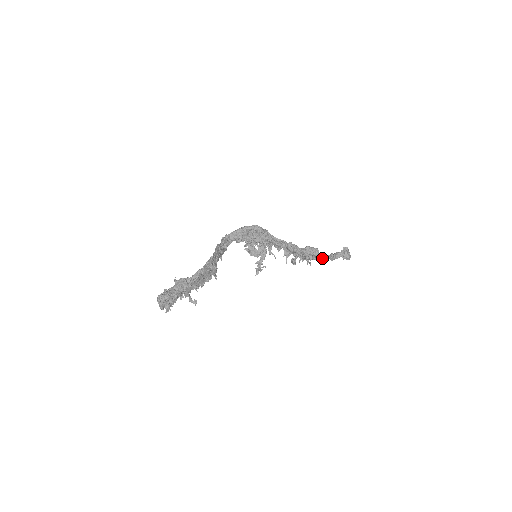
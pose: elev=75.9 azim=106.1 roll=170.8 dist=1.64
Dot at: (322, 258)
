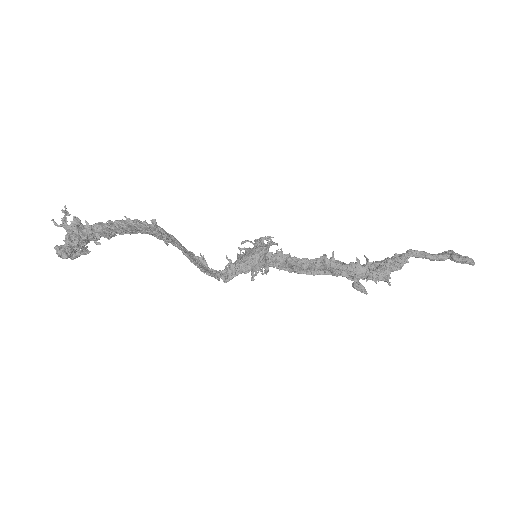
Dot at: (400, 258)
